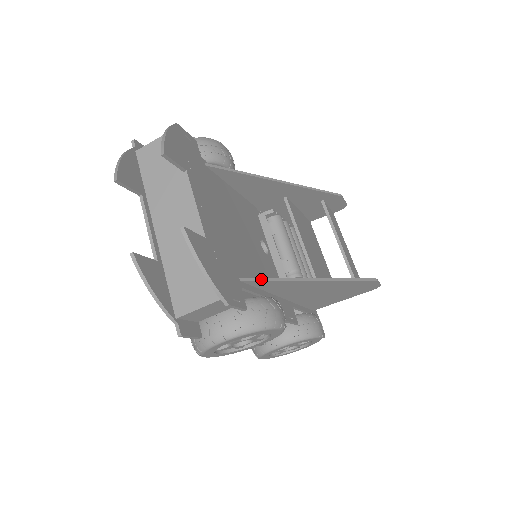
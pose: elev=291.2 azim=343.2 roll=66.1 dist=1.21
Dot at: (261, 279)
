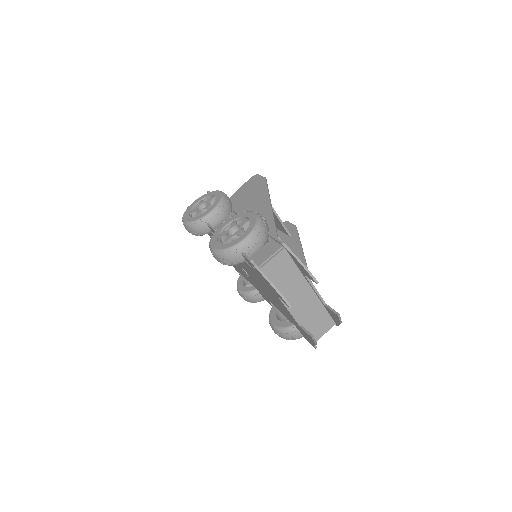
Dot at: occluded
